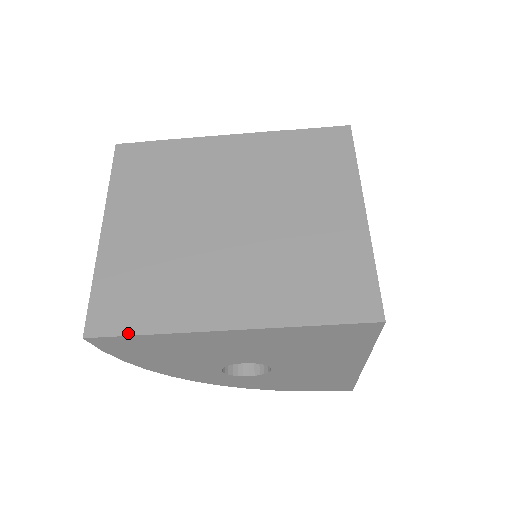
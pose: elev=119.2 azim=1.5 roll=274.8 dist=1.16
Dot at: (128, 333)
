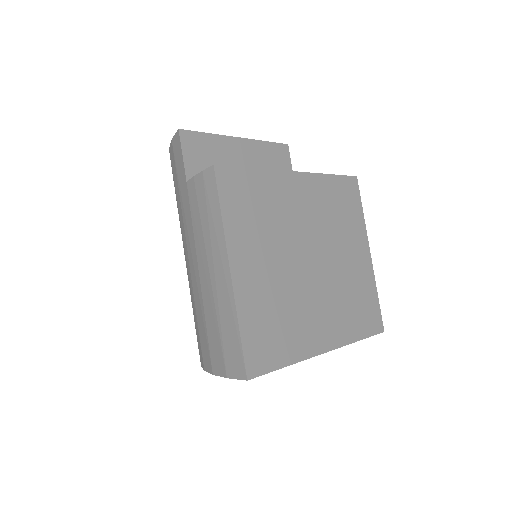
Dot at: (275, 368)
